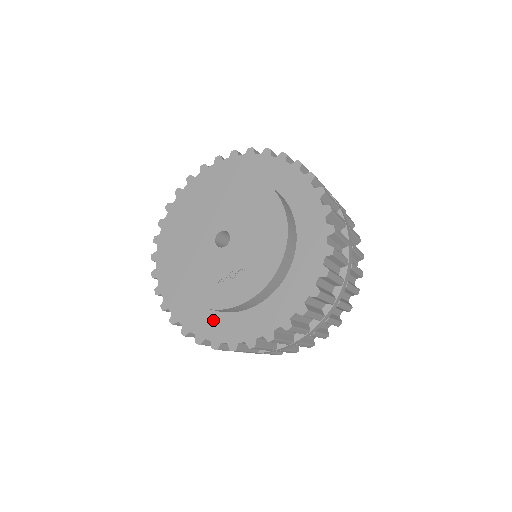
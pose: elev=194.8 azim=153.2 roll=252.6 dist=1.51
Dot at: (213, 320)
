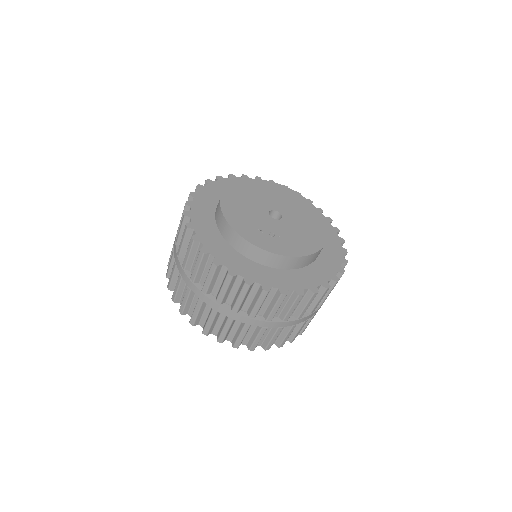
Dot at: (226, 249)
